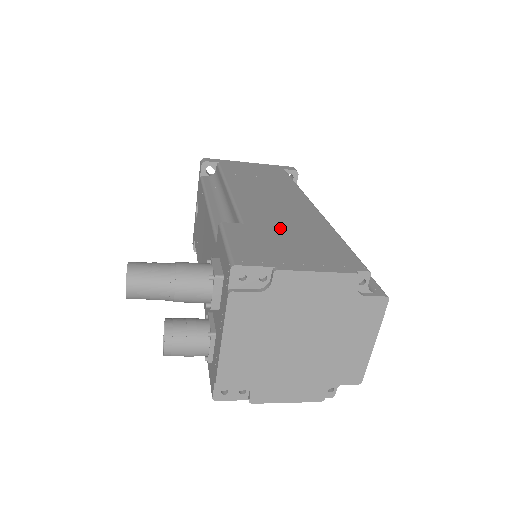
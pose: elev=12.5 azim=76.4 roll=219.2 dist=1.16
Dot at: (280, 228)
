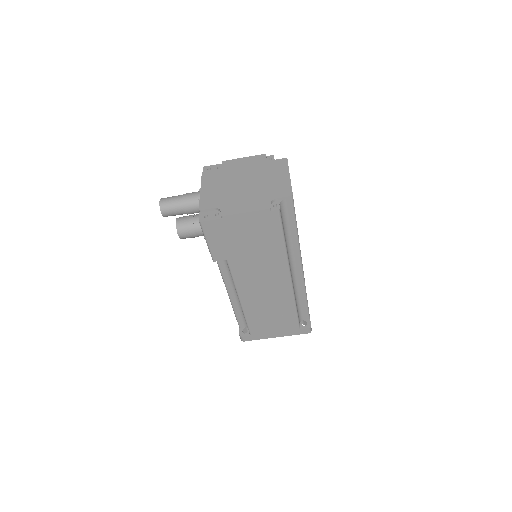
Dot at: occluded
